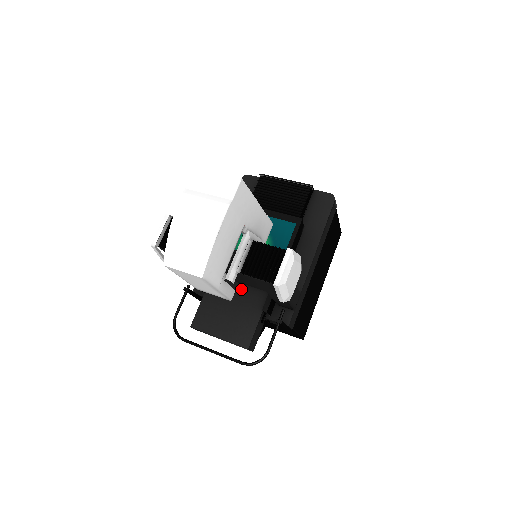
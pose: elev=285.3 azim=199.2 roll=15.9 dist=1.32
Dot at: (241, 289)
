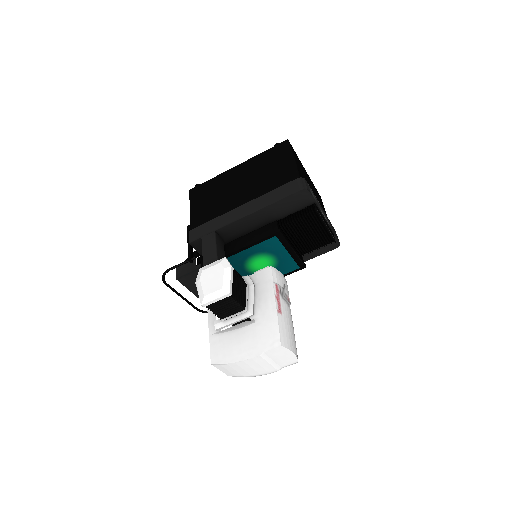
Dot at: occluded
